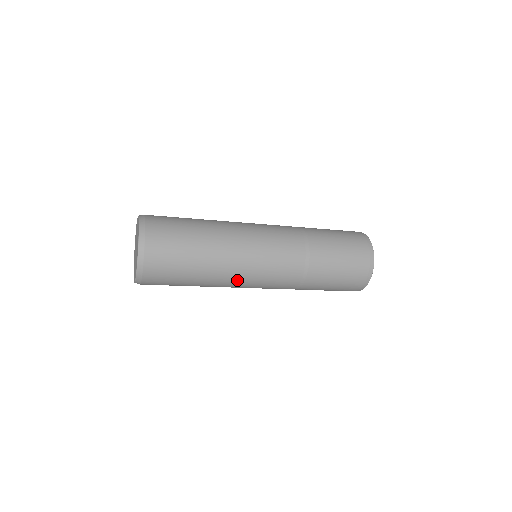
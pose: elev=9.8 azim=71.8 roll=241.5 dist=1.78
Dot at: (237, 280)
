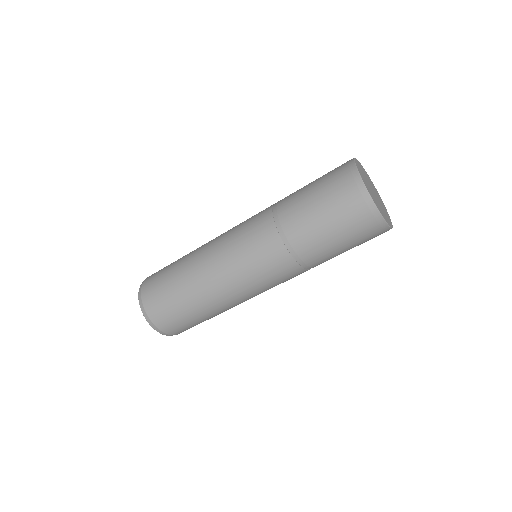
Dot at: (239, 297)
